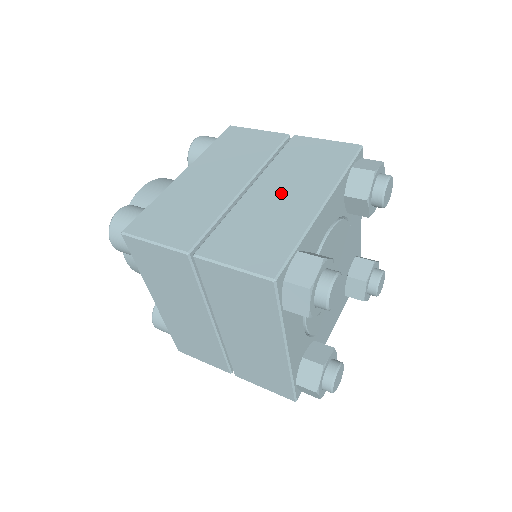
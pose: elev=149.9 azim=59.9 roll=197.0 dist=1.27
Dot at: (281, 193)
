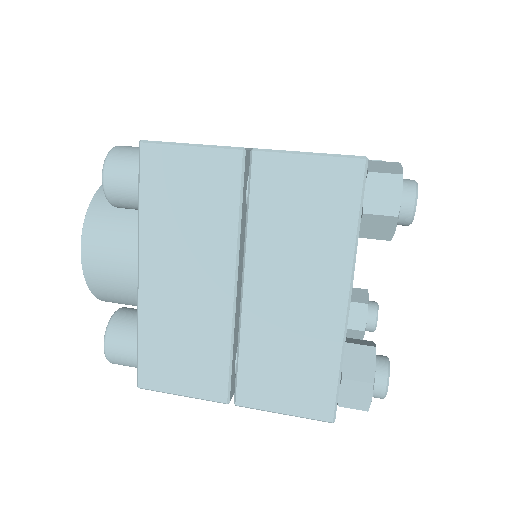
Dot at: occluded
